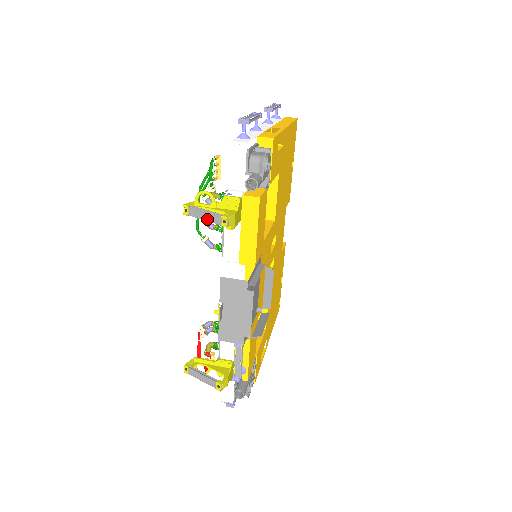
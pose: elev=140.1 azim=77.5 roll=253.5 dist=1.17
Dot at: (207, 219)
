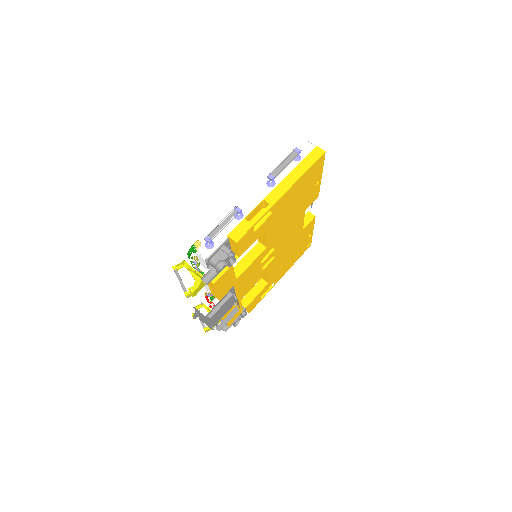
Dot at: (181, 285)
